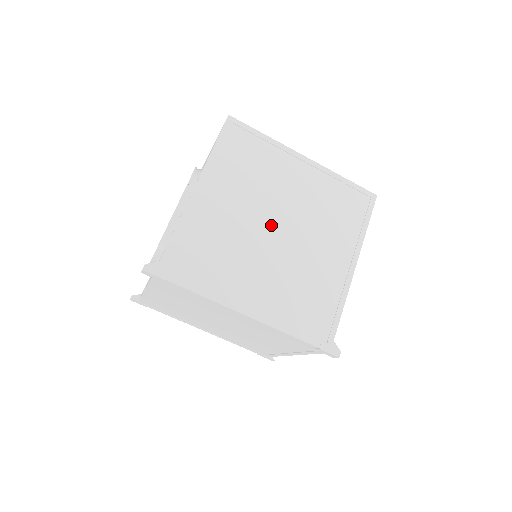
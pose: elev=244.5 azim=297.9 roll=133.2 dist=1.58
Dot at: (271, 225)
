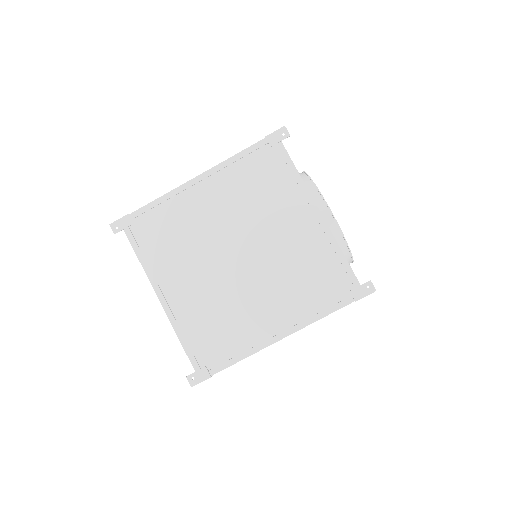
Dot at: occluded
